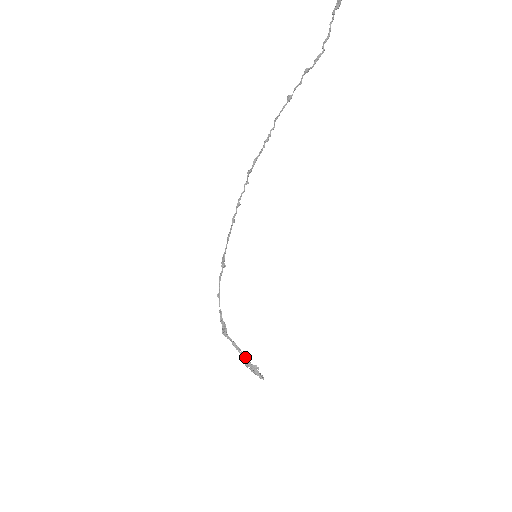
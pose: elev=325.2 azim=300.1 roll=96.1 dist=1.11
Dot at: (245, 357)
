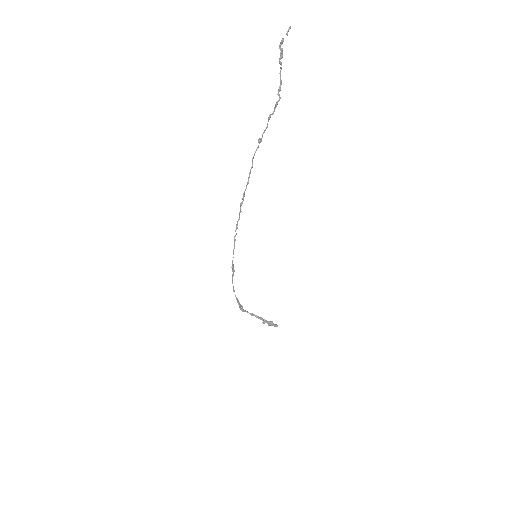
Dot at: (262, 319)
